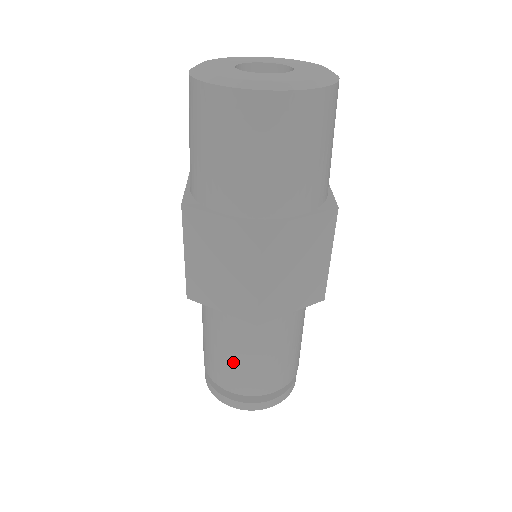
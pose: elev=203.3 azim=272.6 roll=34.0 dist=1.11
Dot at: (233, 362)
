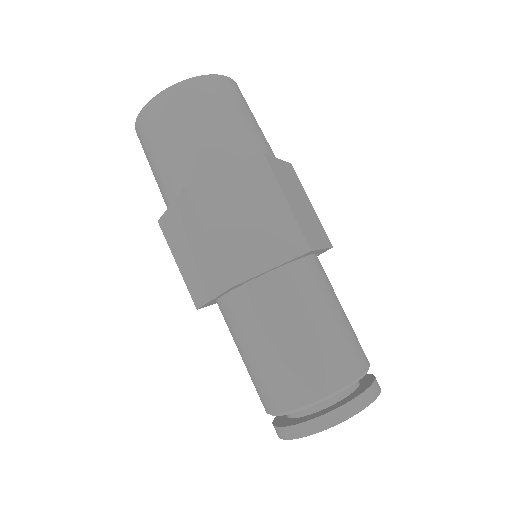
Dot at: (259, 365)
